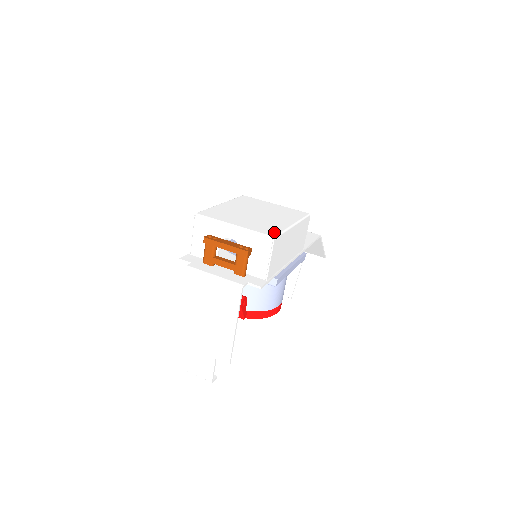
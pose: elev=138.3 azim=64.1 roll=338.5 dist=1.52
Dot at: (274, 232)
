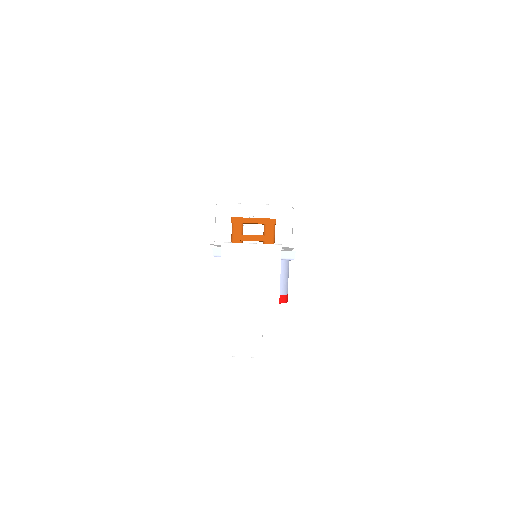
Dot at: occluded
